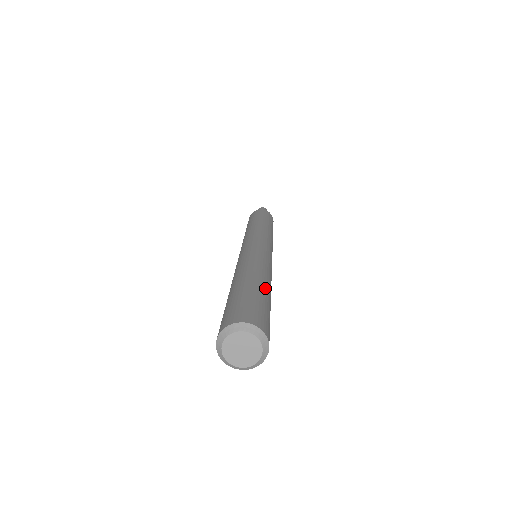
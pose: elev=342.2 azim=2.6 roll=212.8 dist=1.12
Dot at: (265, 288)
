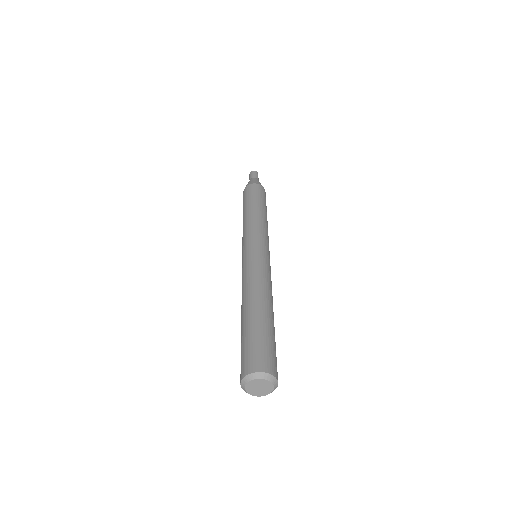
Dot at: (259, 314)
